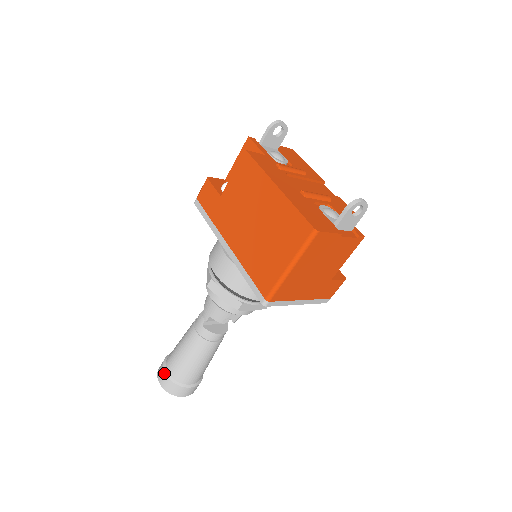
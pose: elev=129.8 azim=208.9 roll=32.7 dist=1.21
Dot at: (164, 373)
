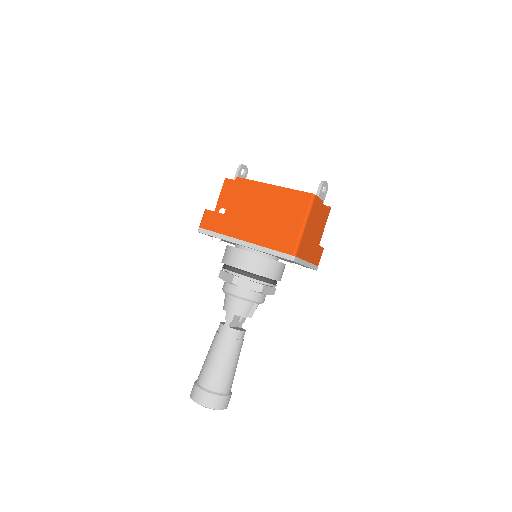
Dot at: (202, 391)
